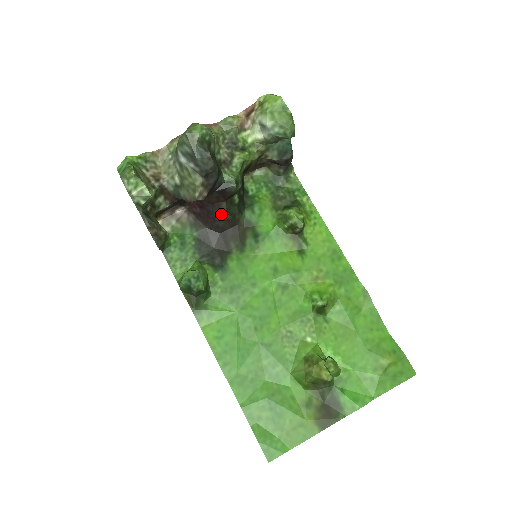
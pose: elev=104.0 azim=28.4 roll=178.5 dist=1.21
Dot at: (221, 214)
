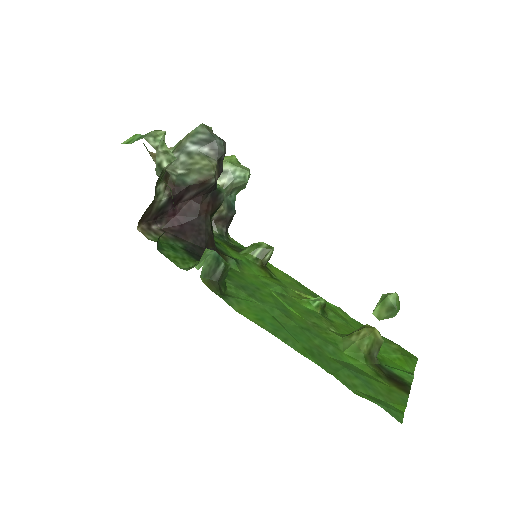
Dot at: (207, 227)
